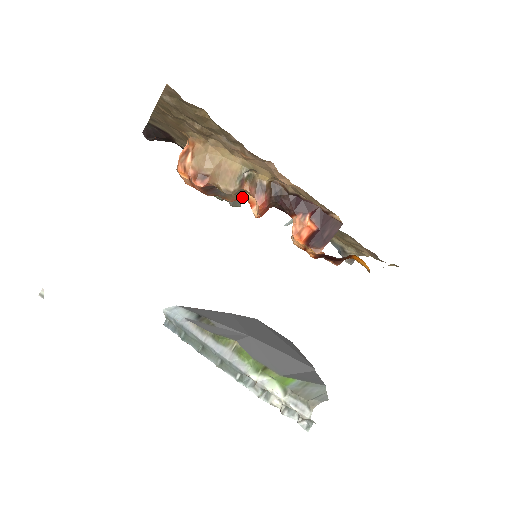
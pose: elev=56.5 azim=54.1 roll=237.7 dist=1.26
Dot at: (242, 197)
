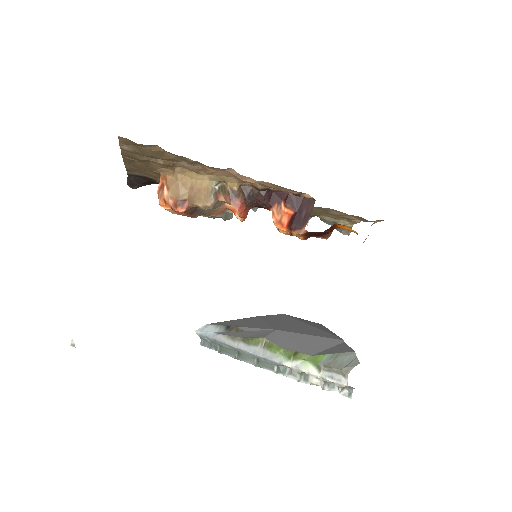
Dot at: (223, 208)
